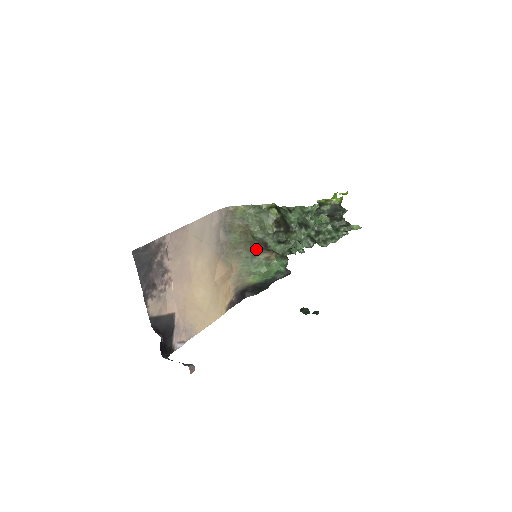
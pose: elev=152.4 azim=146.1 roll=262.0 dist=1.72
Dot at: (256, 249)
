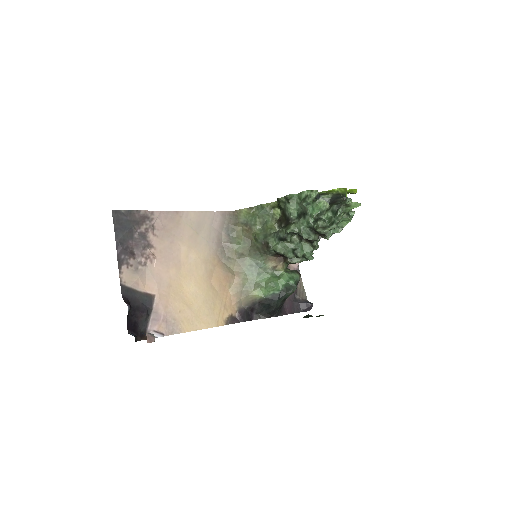
Dot at: (260, 256)
